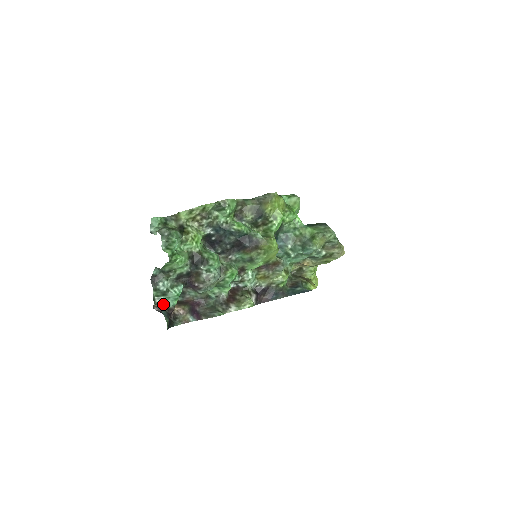
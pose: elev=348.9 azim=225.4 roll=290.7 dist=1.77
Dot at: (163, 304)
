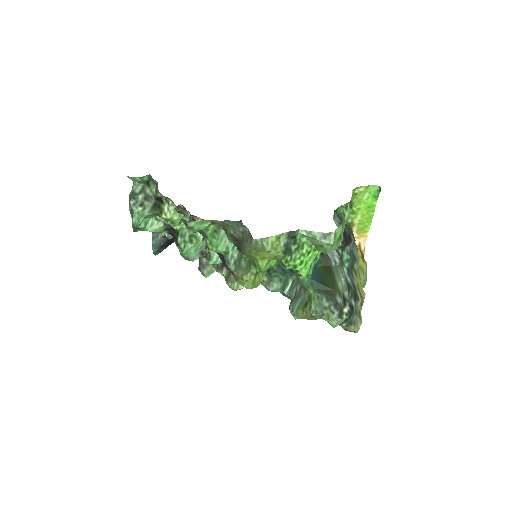
Dot at: occluded
